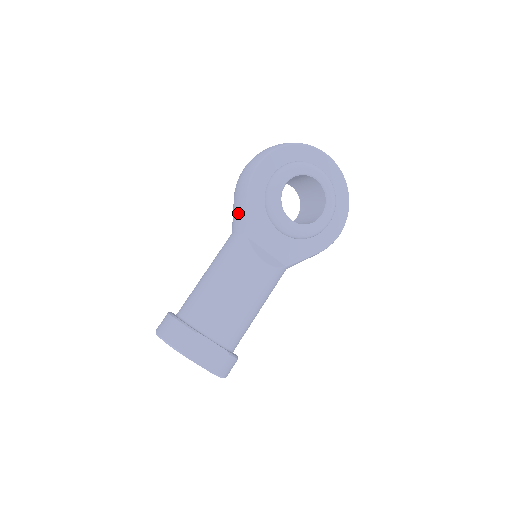
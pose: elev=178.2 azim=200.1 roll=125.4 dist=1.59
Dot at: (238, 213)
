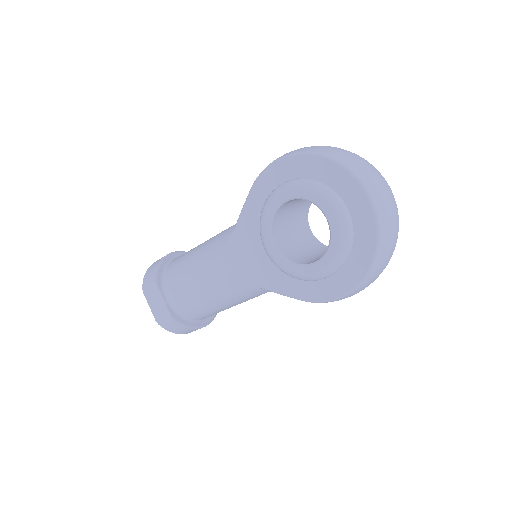
Dot at: occluded
